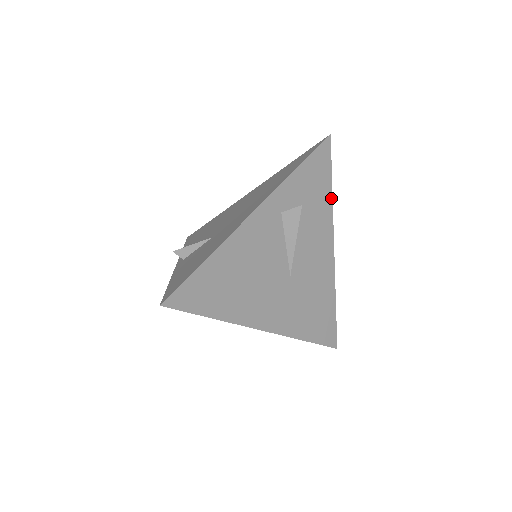
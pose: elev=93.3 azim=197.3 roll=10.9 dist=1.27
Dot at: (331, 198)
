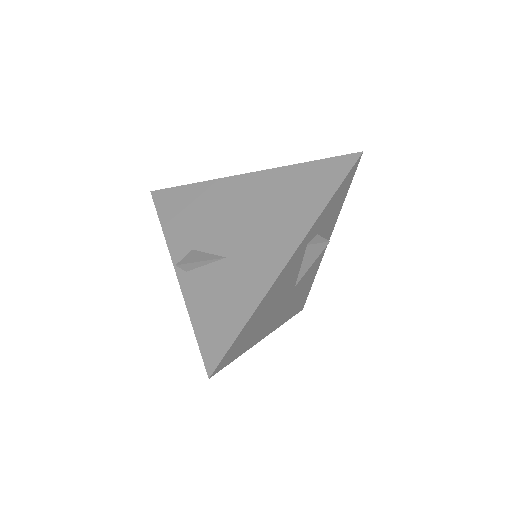
Dot at: (341, 207)
